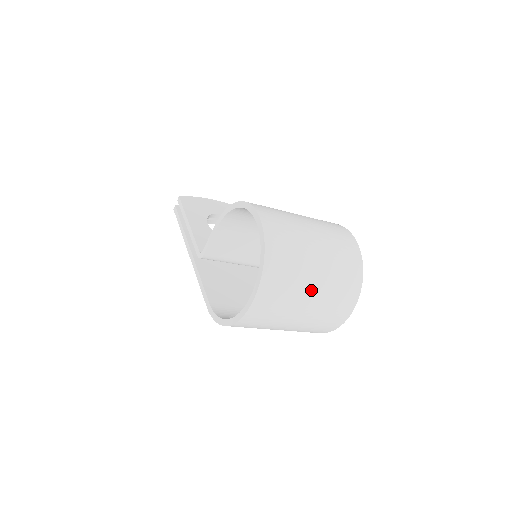
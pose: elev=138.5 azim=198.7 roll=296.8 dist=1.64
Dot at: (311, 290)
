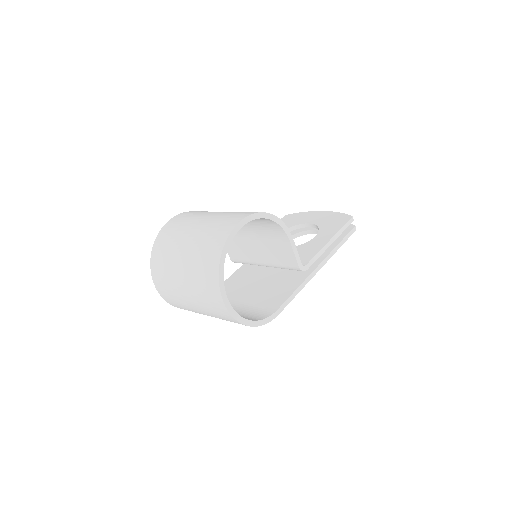
Dot at: (181, 275)
